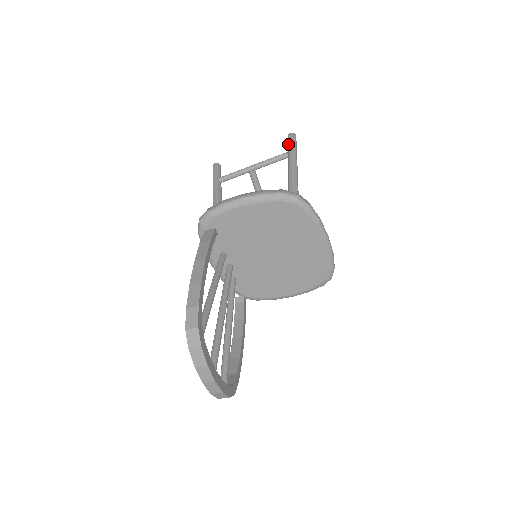
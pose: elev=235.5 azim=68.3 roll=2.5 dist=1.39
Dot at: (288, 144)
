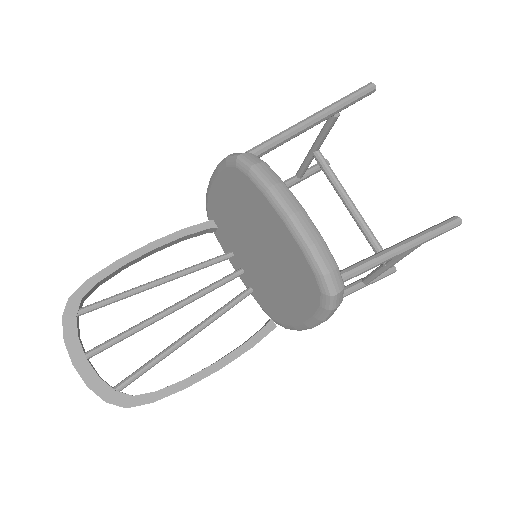
Dot at: occluded
